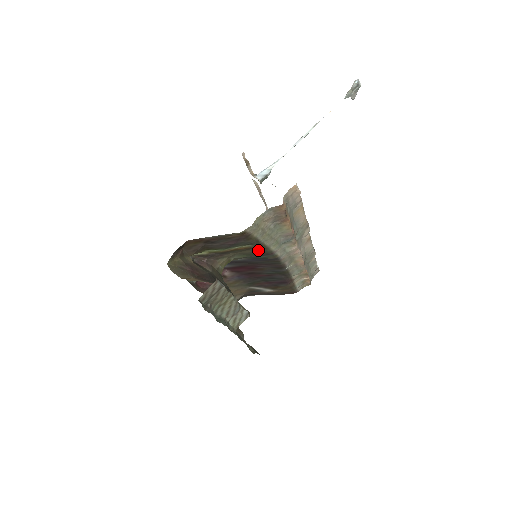
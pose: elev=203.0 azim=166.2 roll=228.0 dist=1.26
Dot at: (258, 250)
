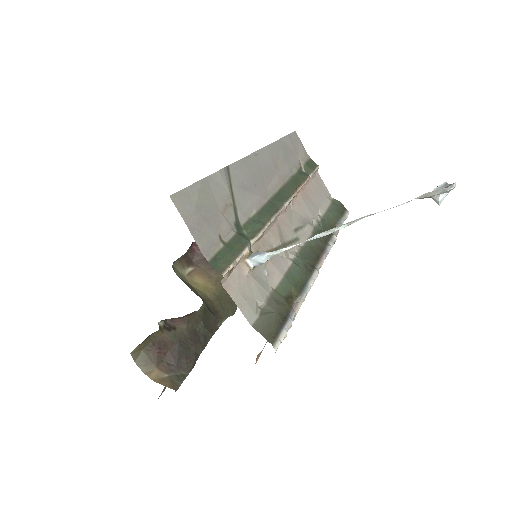
Dot at: occluded
